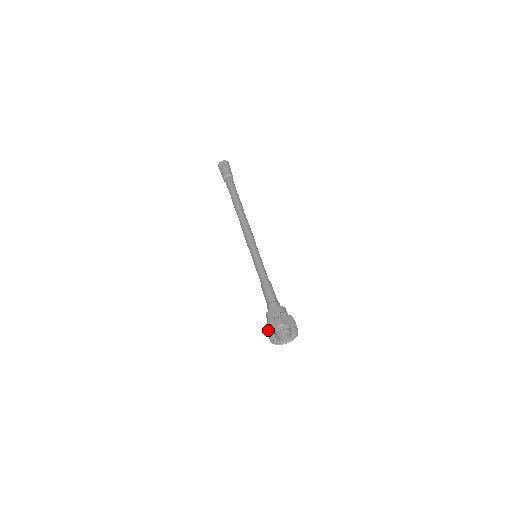
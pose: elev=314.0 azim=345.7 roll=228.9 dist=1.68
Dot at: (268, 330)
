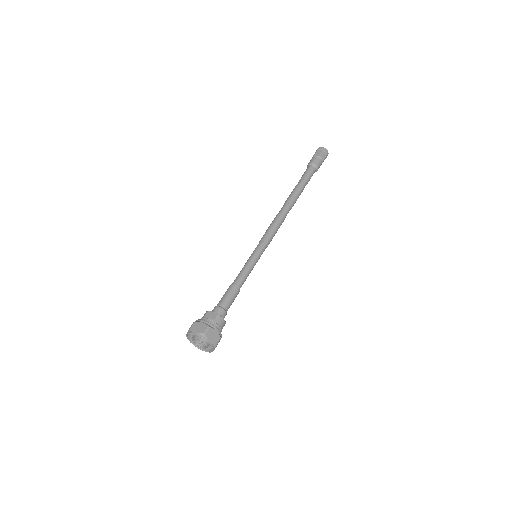
Dot at: (192, 326)
